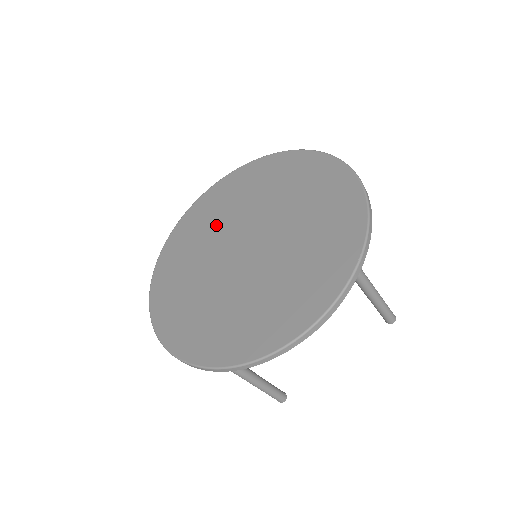
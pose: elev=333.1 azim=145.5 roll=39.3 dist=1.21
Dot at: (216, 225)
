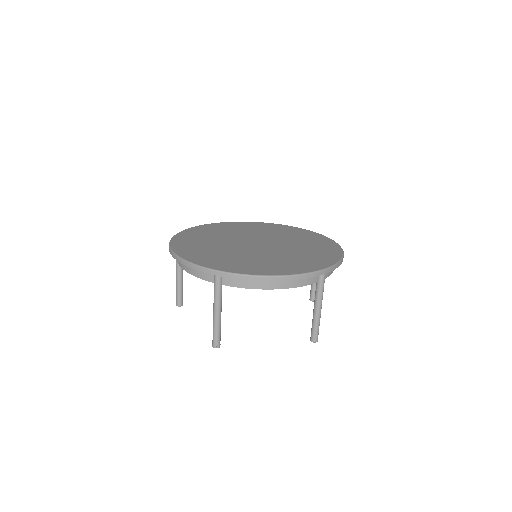
Dot at: (238, 232)
